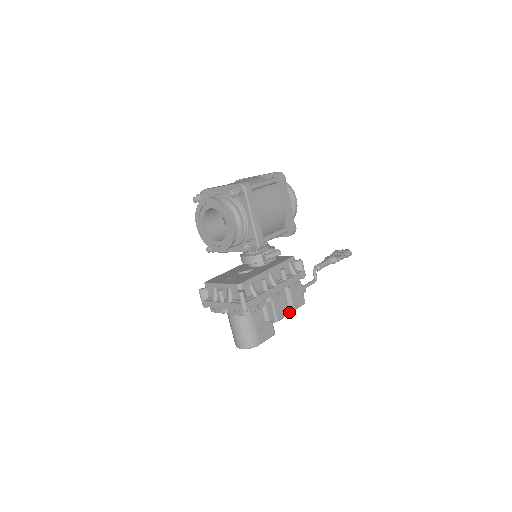
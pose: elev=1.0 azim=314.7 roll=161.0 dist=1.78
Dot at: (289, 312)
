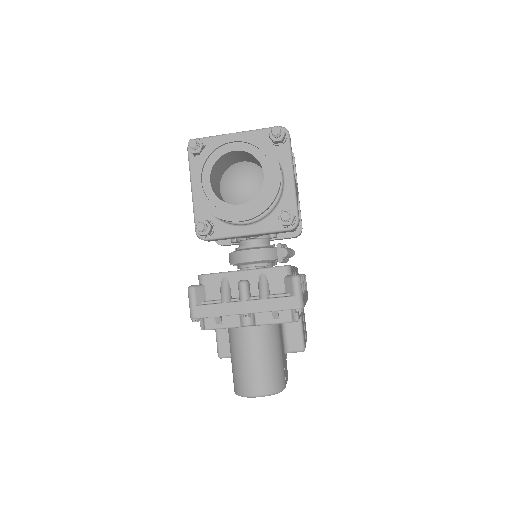
Dot at: occluded
